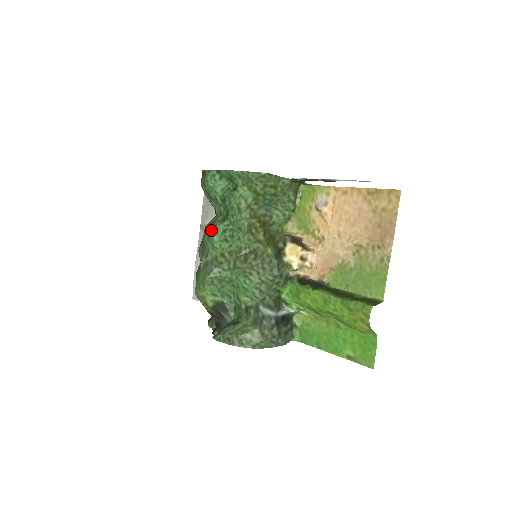
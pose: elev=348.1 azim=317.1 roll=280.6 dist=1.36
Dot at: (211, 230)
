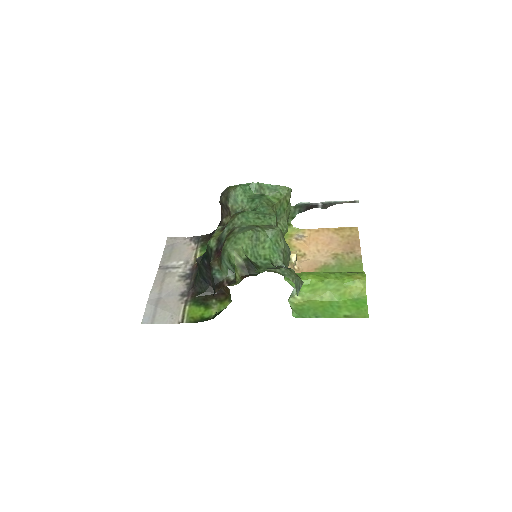
Dot at: (246, 211)
